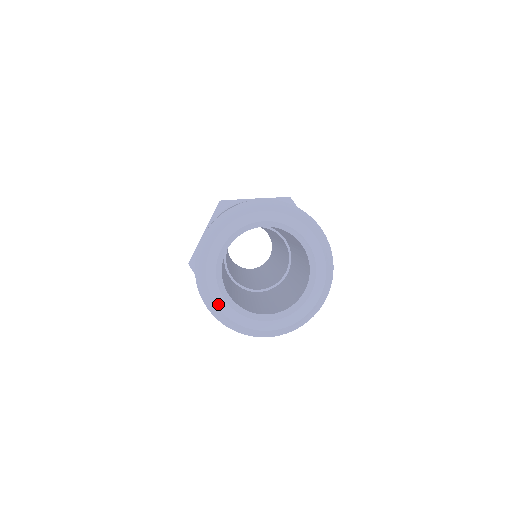
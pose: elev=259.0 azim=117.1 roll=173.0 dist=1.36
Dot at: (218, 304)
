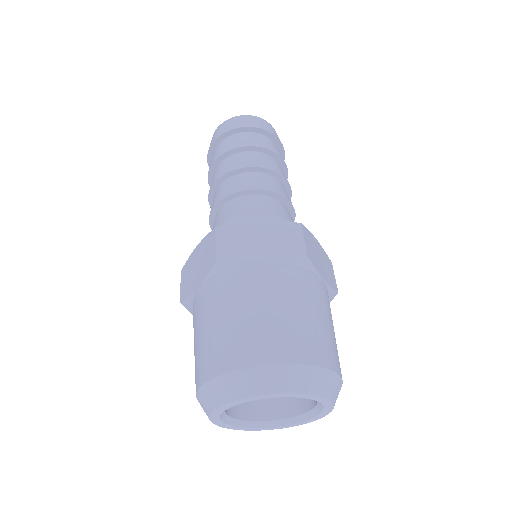
Dot at: (270, 429)
